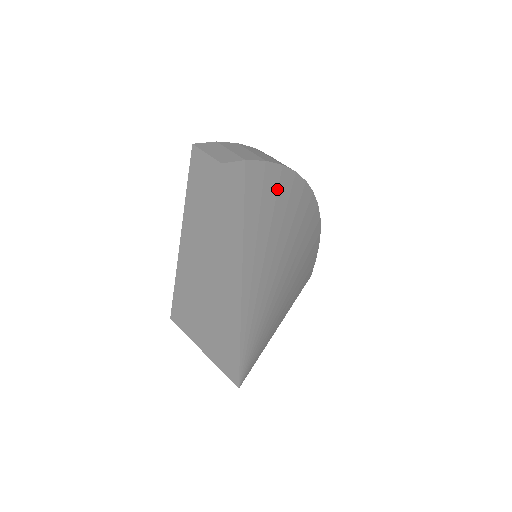
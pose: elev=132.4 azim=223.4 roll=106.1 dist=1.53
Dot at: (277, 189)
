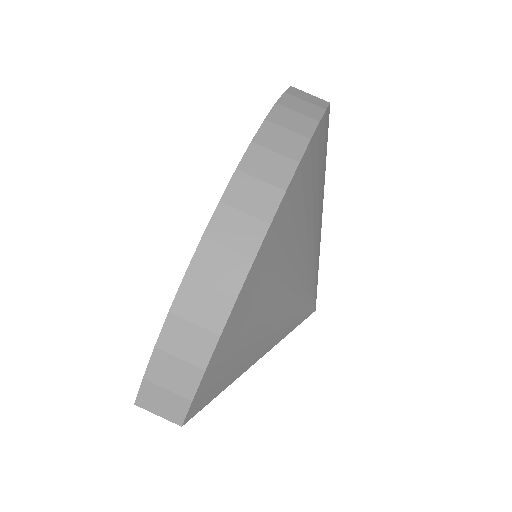
Dot at: (235, 332)
